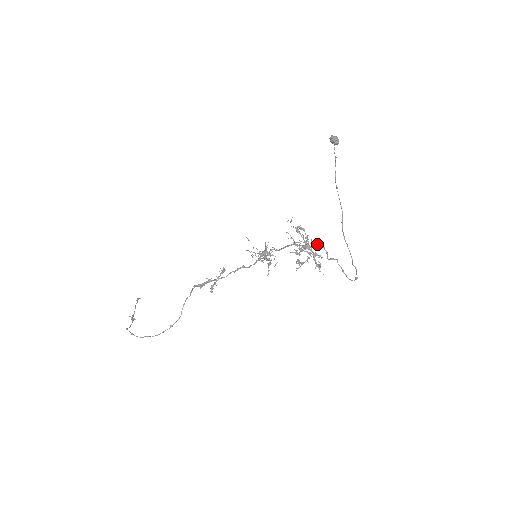
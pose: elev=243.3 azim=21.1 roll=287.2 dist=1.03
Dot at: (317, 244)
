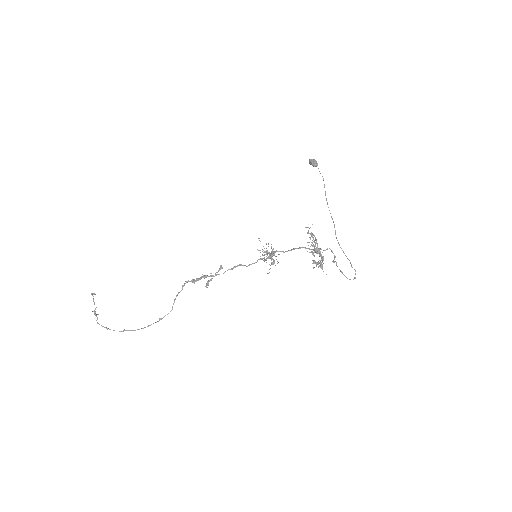
Dot at: (320, 249)
